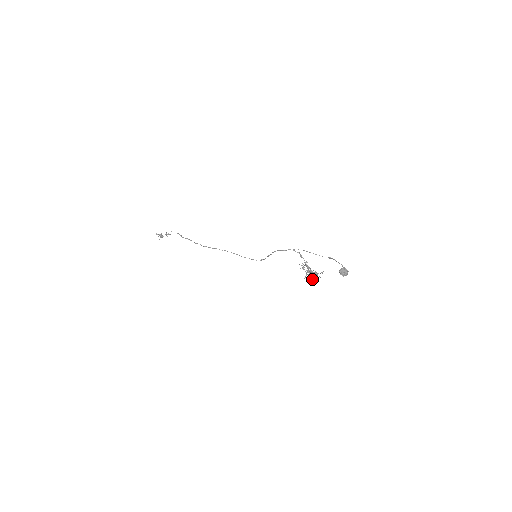
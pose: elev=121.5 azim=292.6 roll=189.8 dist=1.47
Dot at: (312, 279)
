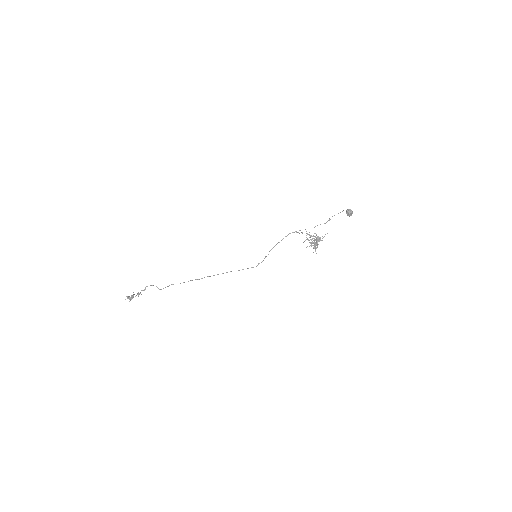
Dot at: (315, 251)
